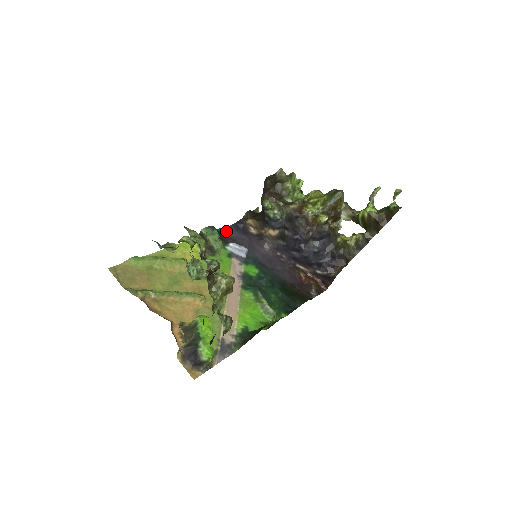
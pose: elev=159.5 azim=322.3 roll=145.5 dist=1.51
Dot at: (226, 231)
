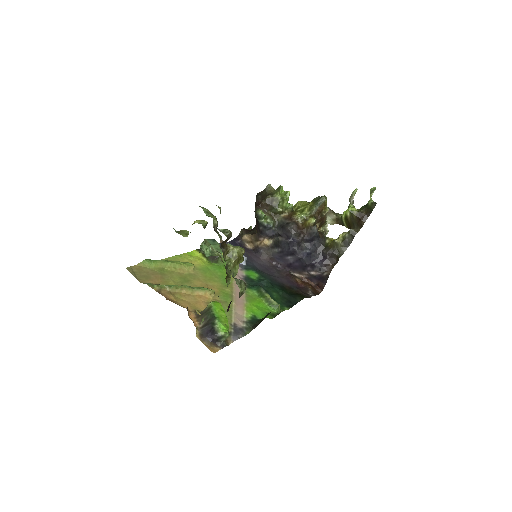
Dot at: occluded
